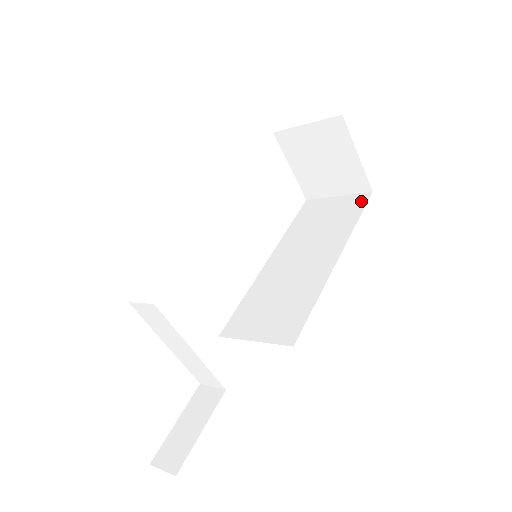
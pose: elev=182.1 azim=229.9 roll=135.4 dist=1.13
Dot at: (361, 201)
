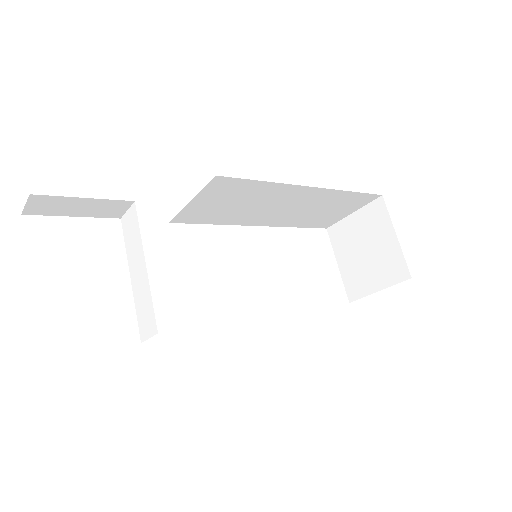
Dot at: occluded
